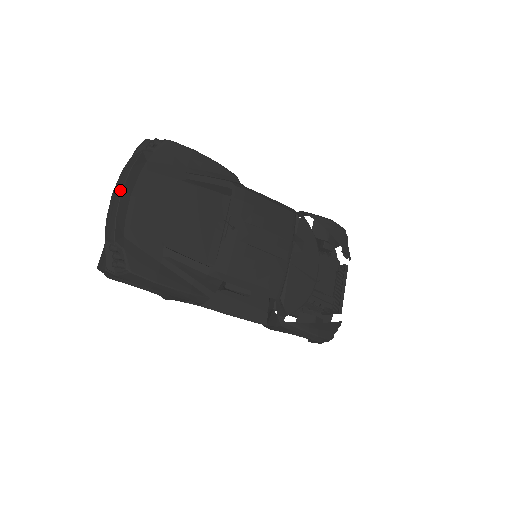
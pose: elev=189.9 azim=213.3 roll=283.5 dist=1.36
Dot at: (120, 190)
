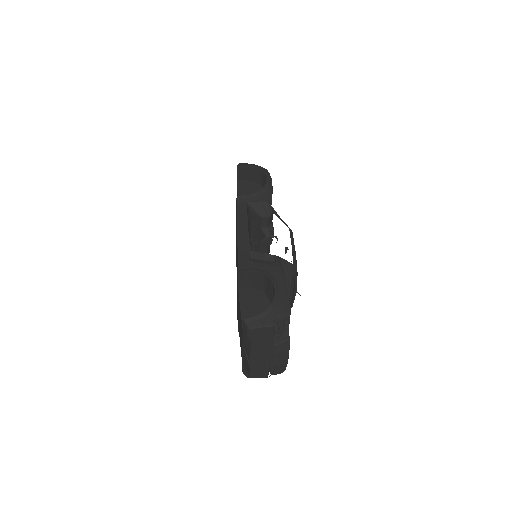
Dot at: (287, 363)
